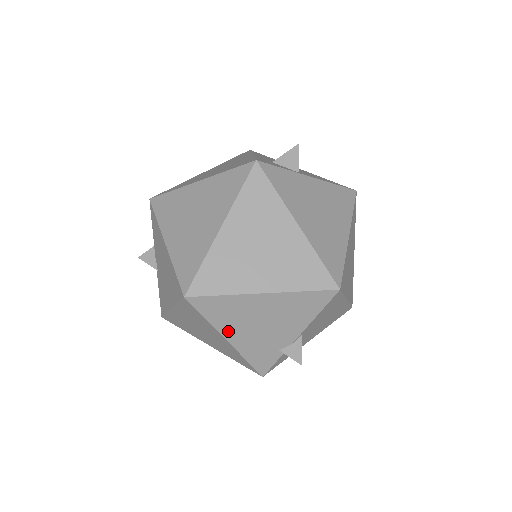
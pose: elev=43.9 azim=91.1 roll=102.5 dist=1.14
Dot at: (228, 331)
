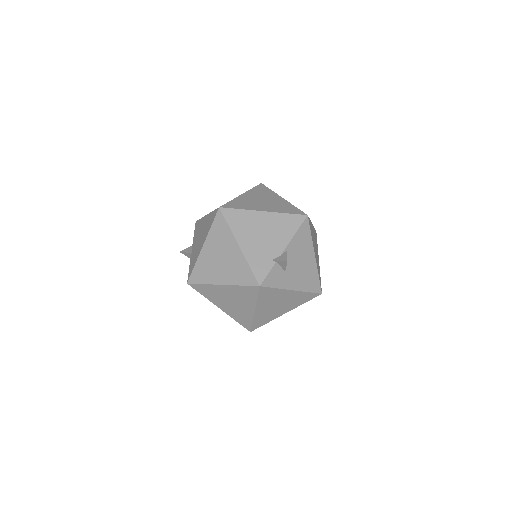
Dot at: (241, 238)
